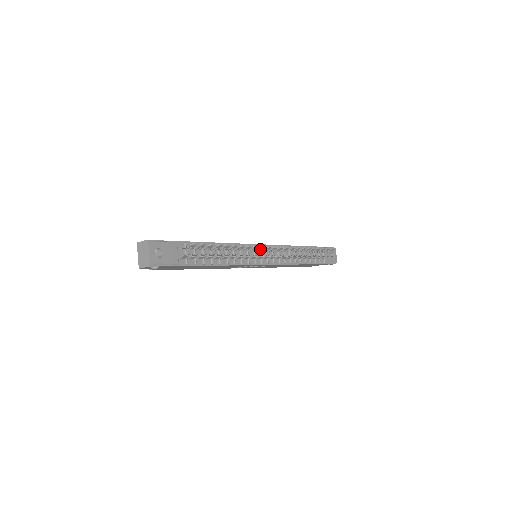
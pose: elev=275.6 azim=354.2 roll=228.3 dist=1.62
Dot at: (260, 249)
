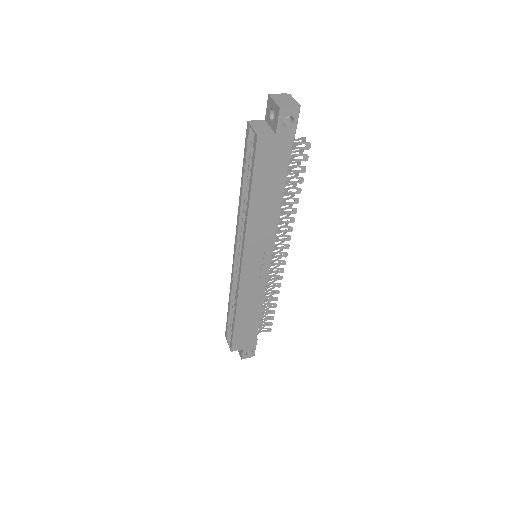
Dot at: (281, 234)
